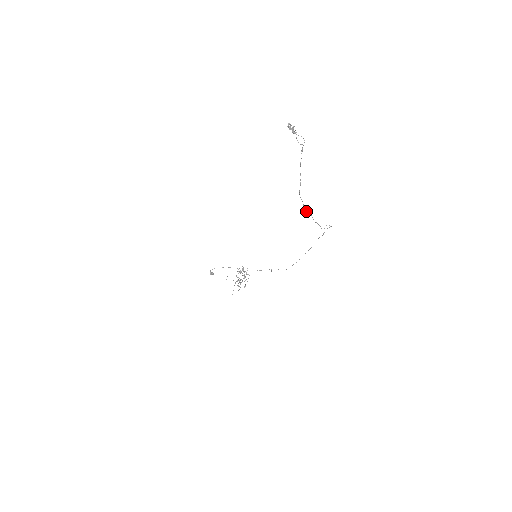
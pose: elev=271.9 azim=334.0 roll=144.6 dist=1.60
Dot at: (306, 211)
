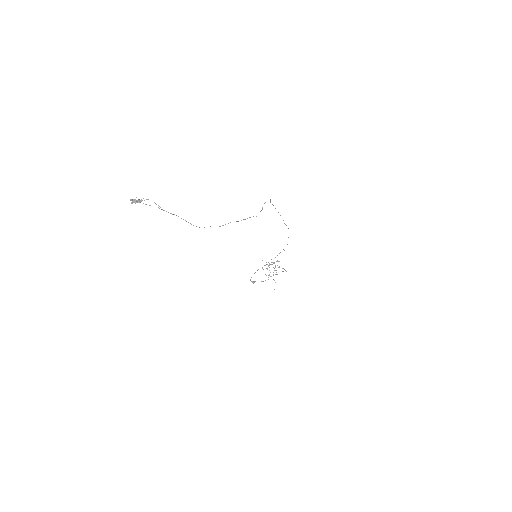
Dot at: occluded
